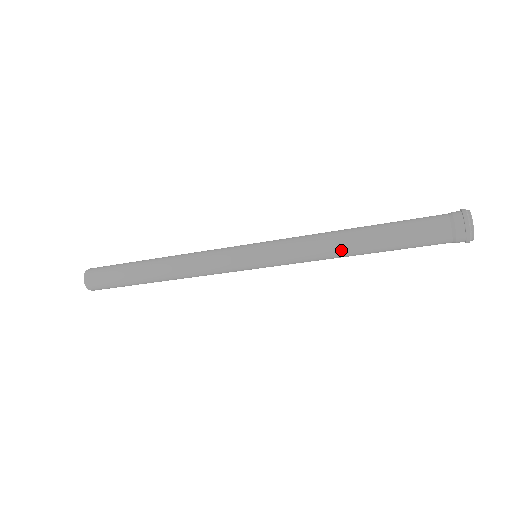
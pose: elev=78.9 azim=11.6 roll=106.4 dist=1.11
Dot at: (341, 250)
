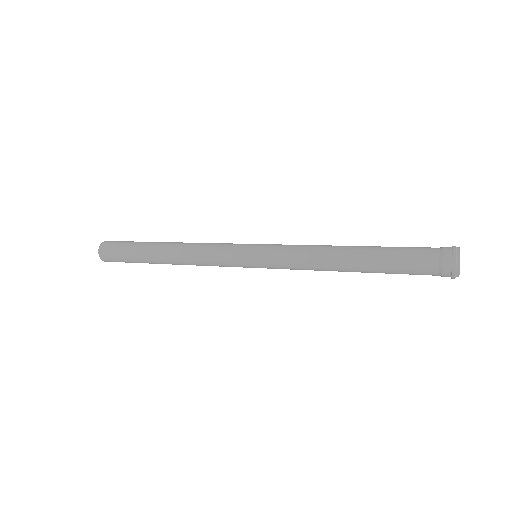
Dot at: (334, 254)
